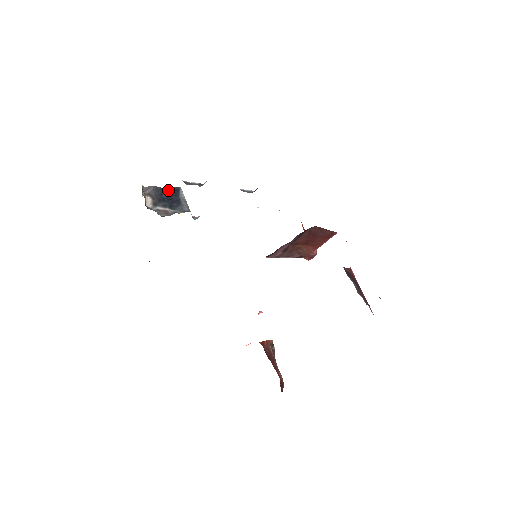
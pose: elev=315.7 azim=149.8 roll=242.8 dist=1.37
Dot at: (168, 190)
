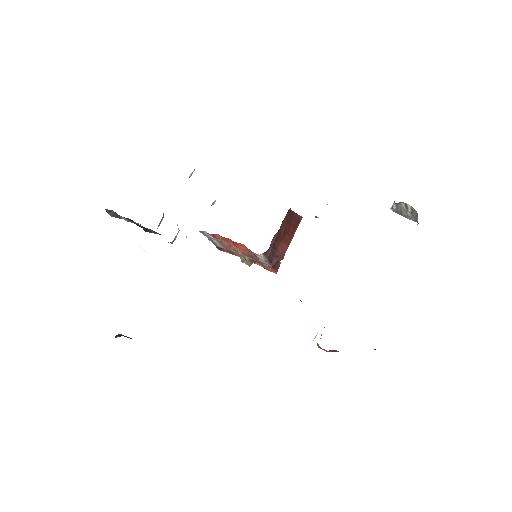
Dot at: occluded
